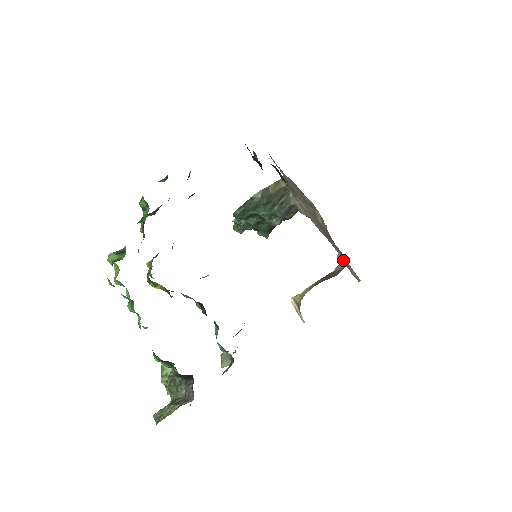
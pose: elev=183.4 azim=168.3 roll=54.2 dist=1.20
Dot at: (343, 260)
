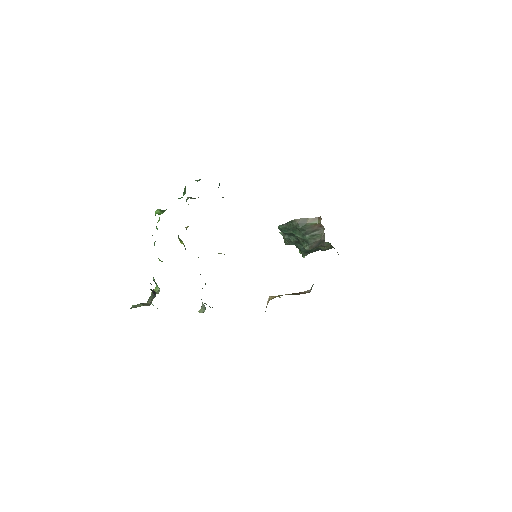
Dot at: (311, 288)
